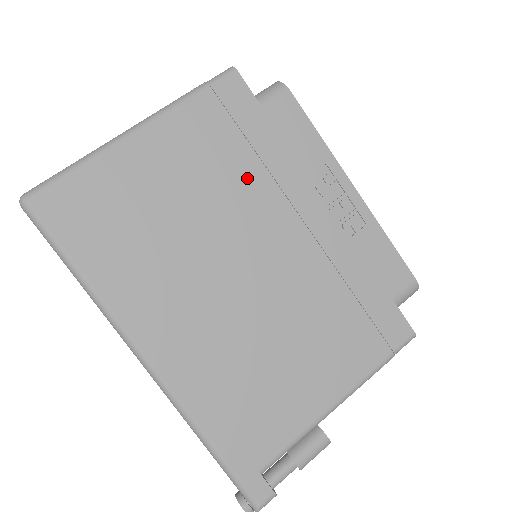
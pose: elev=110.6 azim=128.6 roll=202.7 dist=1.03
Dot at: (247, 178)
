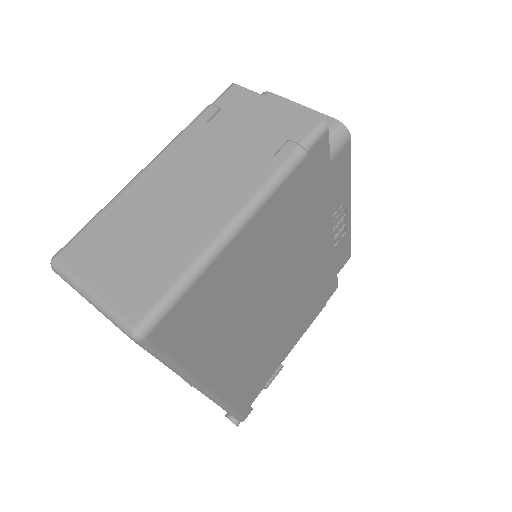
Dot at: (302, 231)
